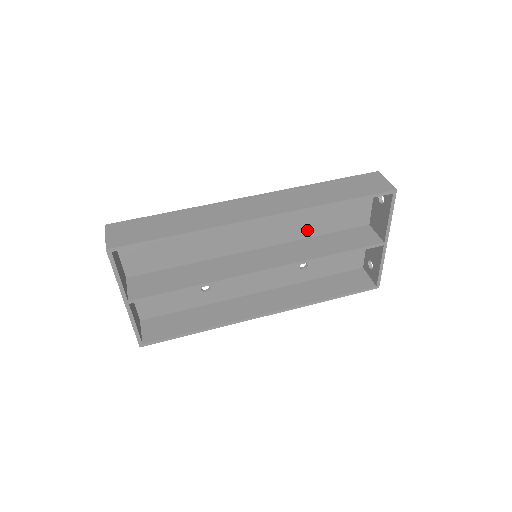
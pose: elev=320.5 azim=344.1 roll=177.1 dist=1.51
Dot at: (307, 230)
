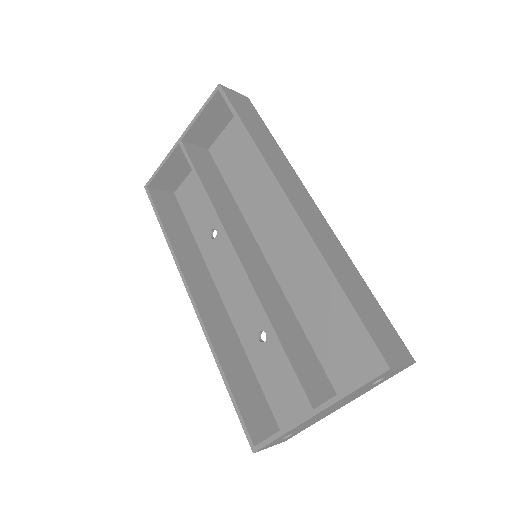
Dot at: (304, 307)
